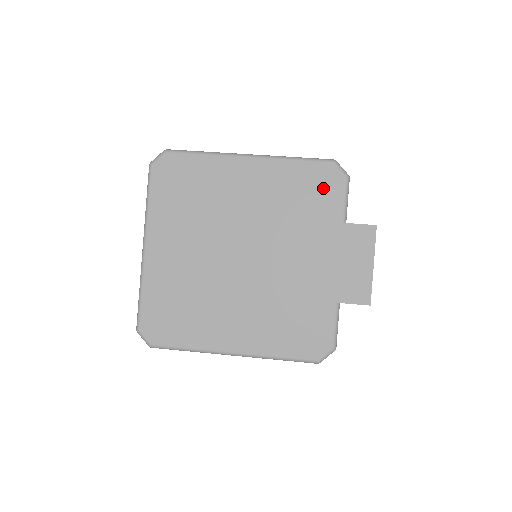
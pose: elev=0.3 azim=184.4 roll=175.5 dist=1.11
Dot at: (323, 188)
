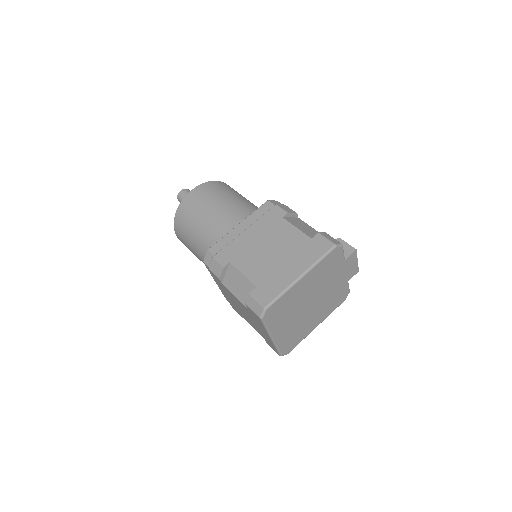
Dot at: (335, 258)
